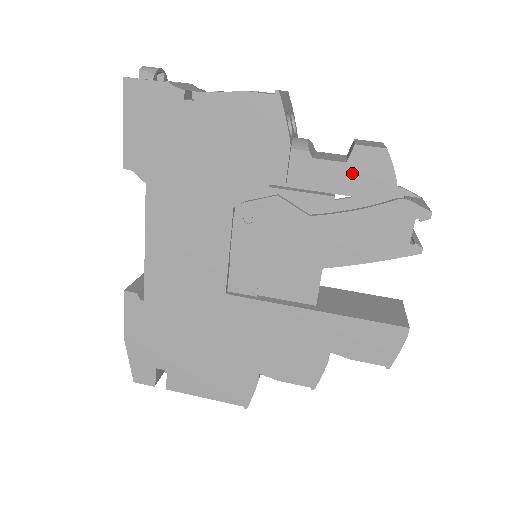
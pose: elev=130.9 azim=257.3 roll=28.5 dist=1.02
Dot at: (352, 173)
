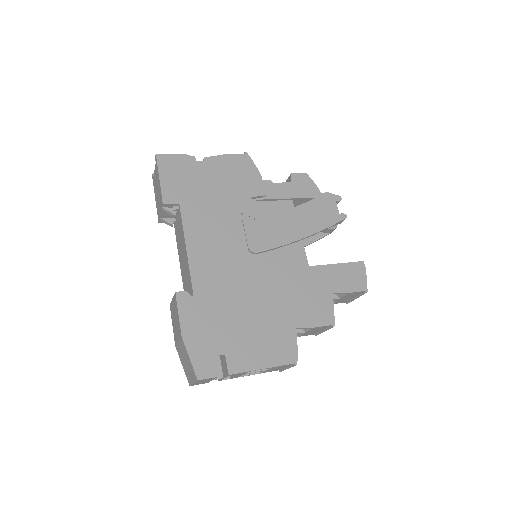
Dot at: (296, 187)
